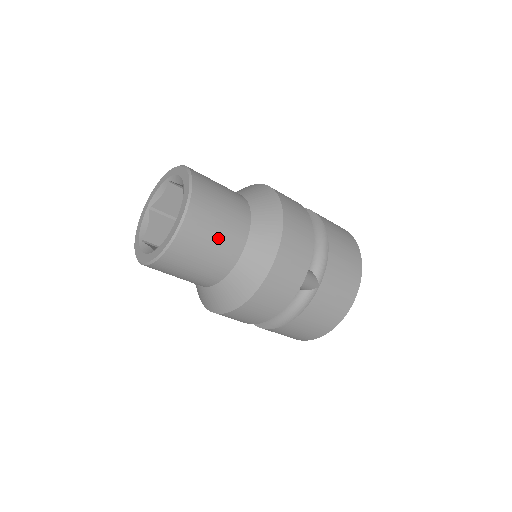
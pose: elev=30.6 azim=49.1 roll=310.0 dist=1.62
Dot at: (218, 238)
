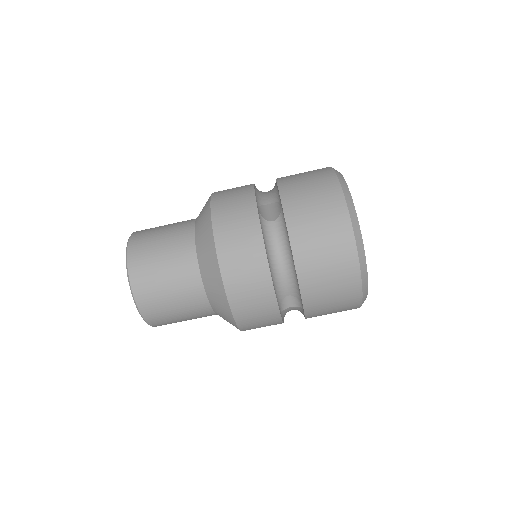
Dot at: (165, 241)
